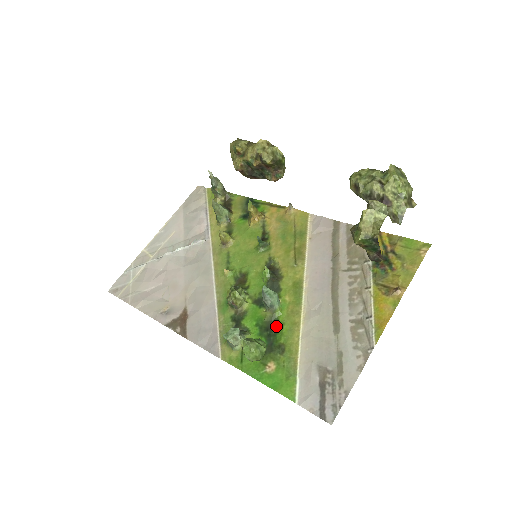
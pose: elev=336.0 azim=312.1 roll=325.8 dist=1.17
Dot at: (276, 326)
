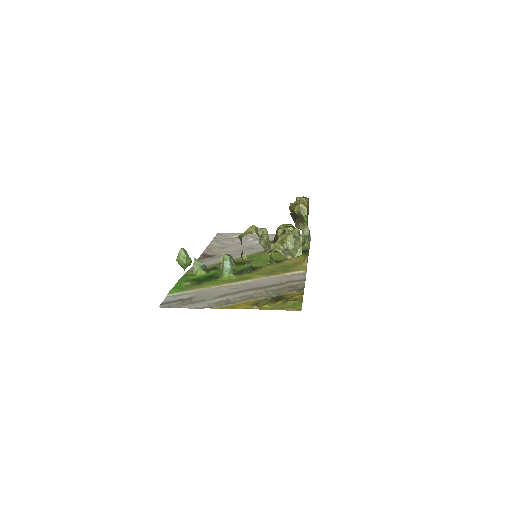
Dot at: (214, 279)
